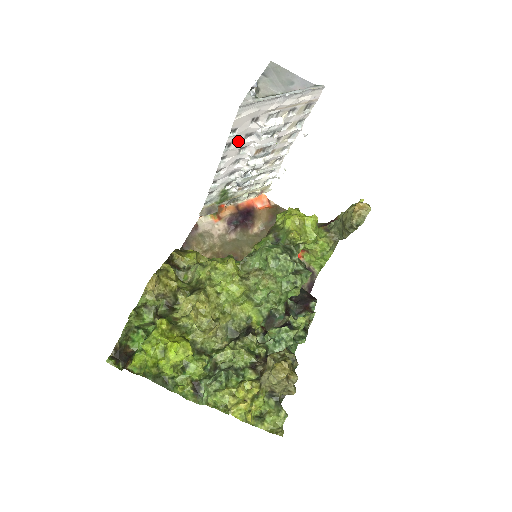
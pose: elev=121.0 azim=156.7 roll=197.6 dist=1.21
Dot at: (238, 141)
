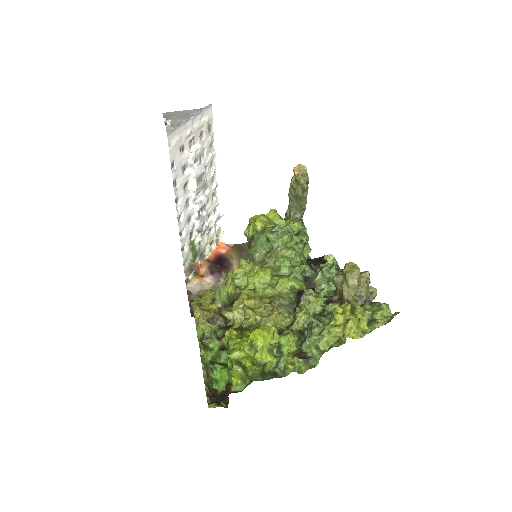
Dot at: (179, 177)
